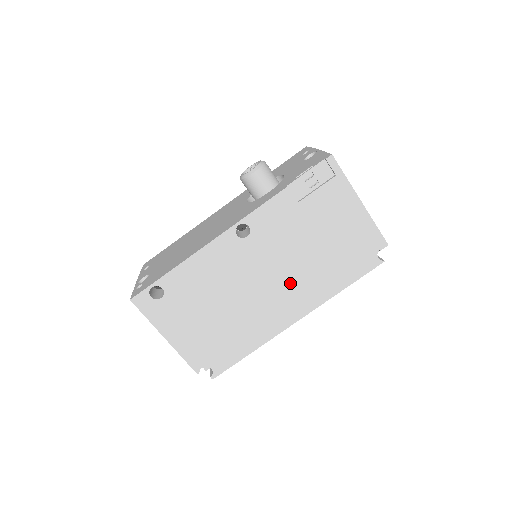
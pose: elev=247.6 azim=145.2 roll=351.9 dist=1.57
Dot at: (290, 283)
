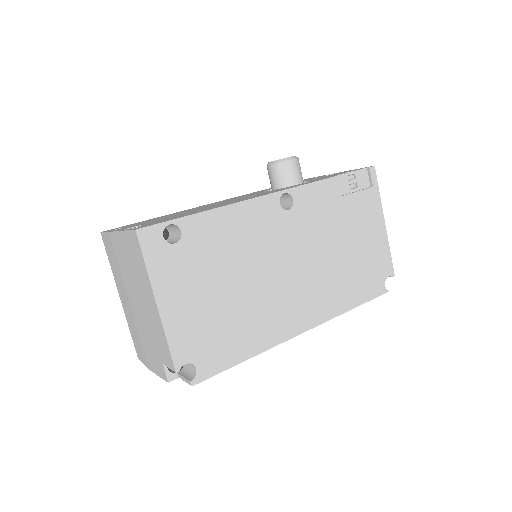
Dot at: (310, 282)
